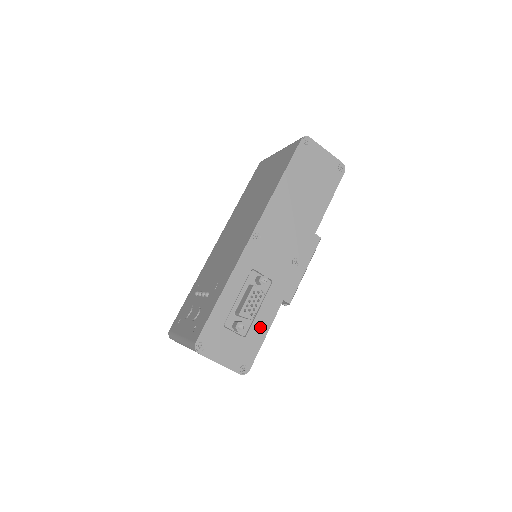
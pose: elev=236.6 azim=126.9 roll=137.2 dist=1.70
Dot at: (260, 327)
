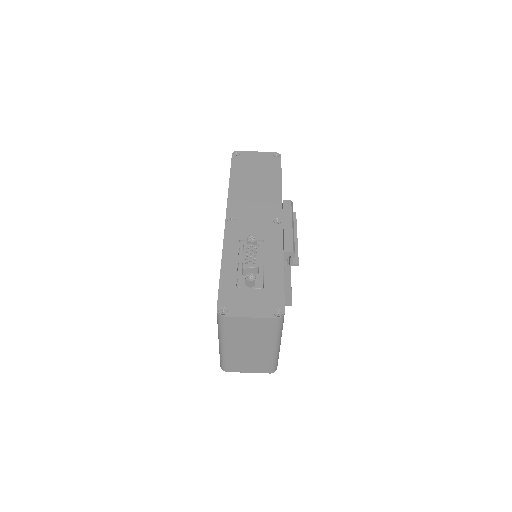
Dot at: (274, 276)
